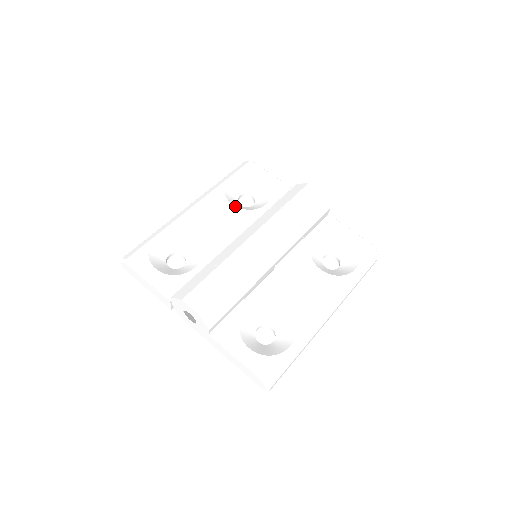
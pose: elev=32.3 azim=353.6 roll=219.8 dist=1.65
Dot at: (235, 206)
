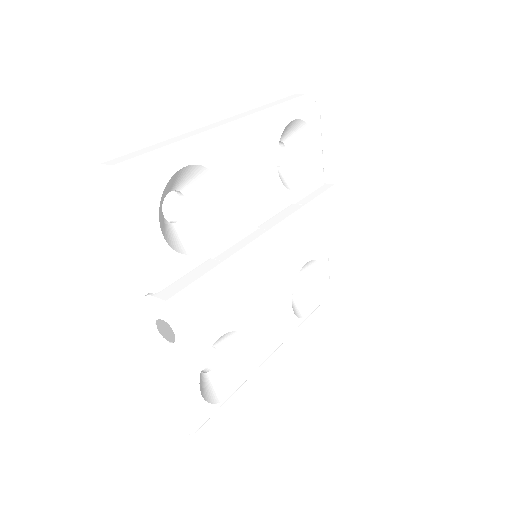
Dot at: occluded
